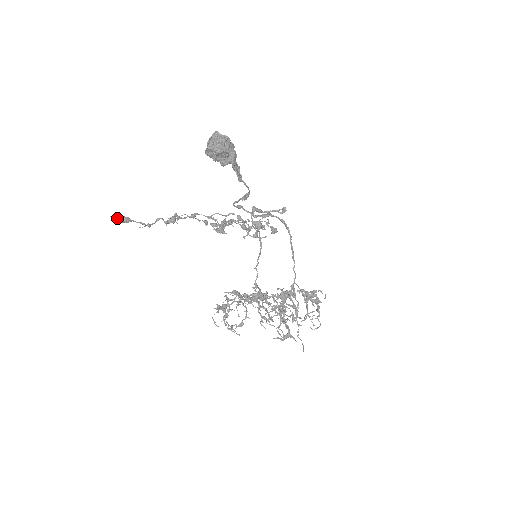
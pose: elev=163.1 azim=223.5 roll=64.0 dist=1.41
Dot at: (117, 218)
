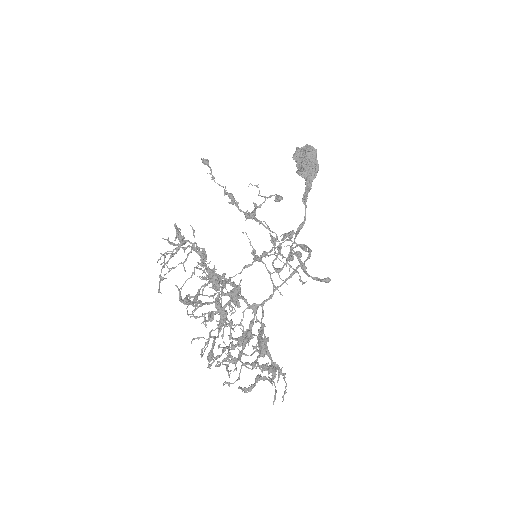
Dot at: (203, 159)
